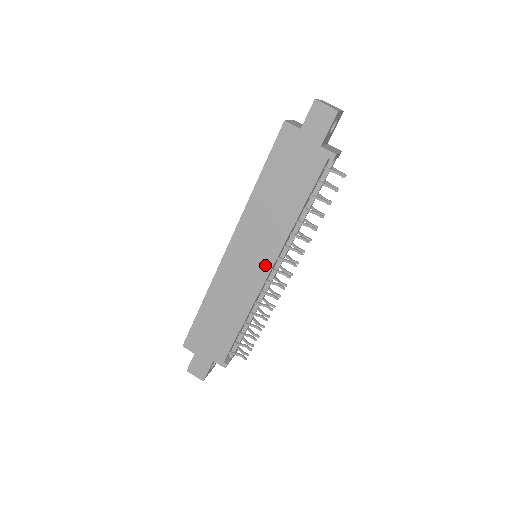
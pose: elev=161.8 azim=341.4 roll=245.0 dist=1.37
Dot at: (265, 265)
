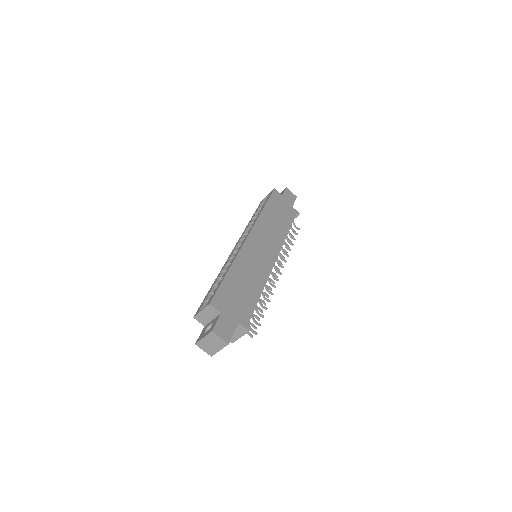
Dot at: (273, 255)
